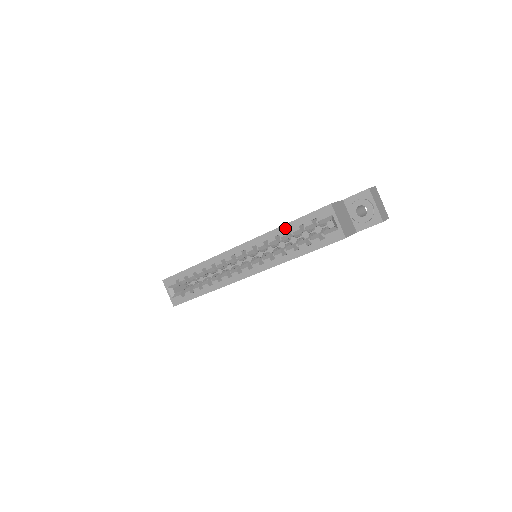
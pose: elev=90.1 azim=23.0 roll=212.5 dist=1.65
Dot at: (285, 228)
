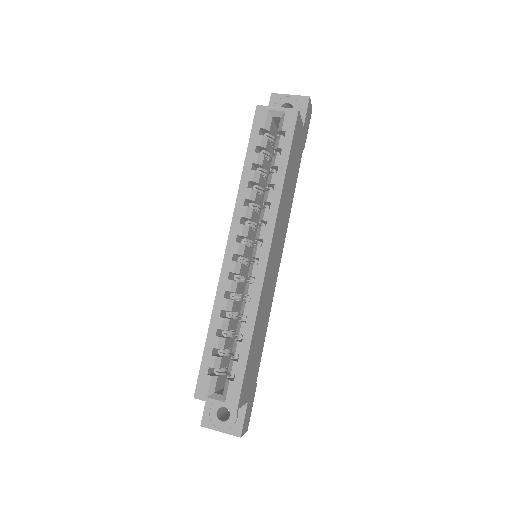
Dot at: (247, 169)
